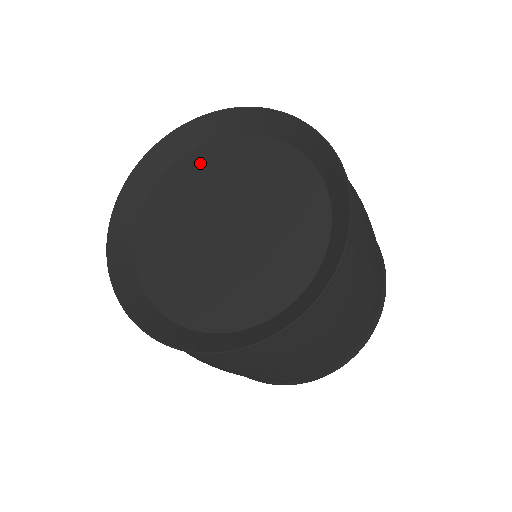
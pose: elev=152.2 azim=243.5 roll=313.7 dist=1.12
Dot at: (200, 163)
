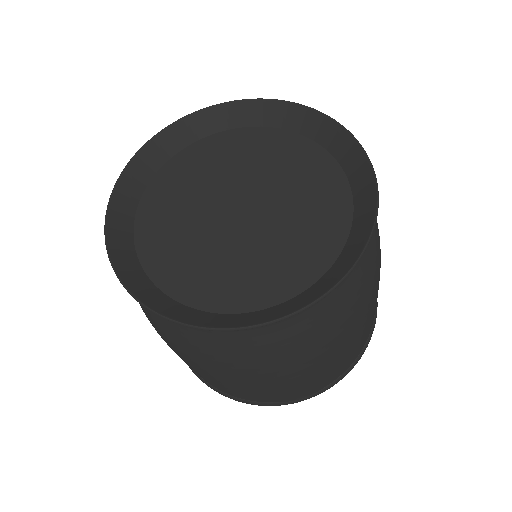
Dot at: (214, 149)
